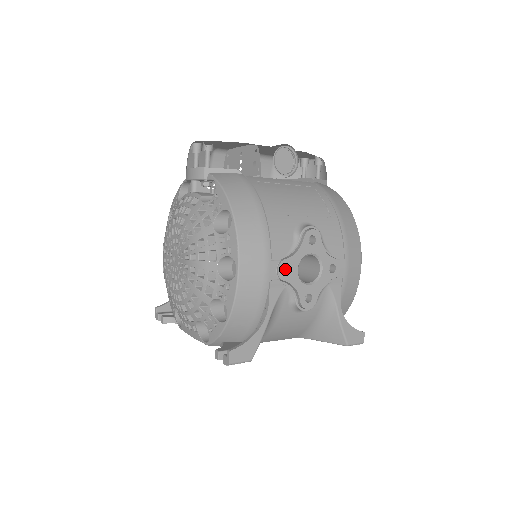
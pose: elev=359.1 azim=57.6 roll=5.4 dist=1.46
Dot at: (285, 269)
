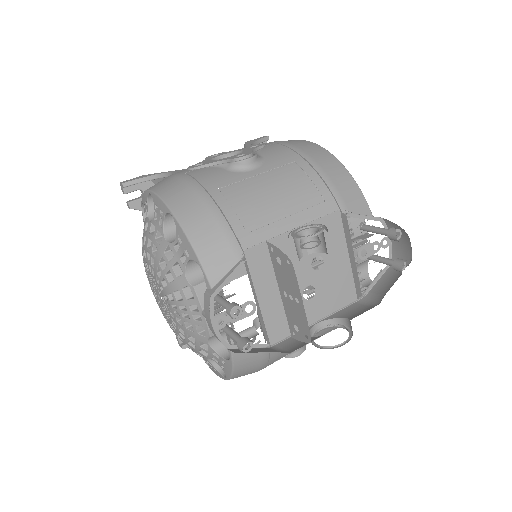
Dot at: occluded
